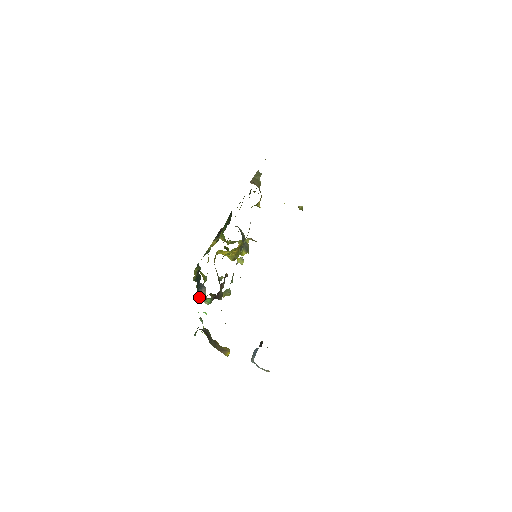
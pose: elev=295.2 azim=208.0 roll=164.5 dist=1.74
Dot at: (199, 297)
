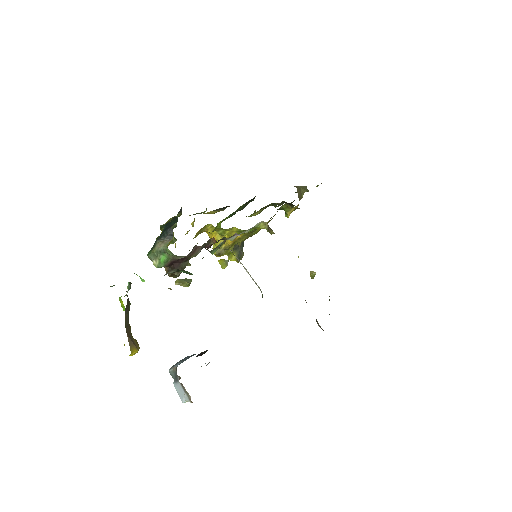
Dot at: (153, 249)
